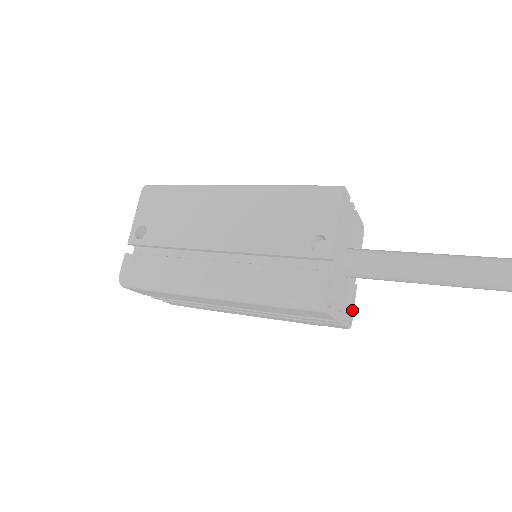
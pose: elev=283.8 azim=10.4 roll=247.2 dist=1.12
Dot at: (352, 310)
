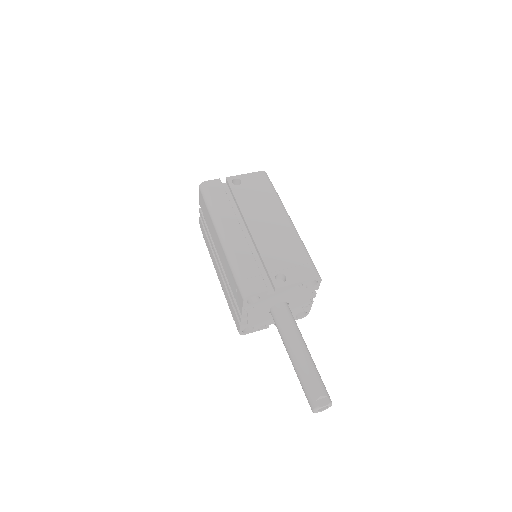
Dot at: (252, 330)
